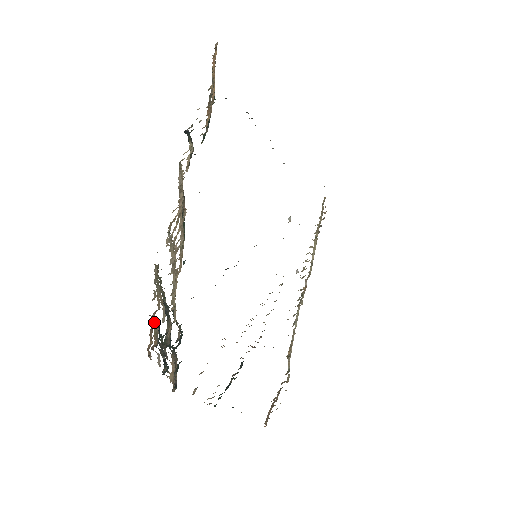
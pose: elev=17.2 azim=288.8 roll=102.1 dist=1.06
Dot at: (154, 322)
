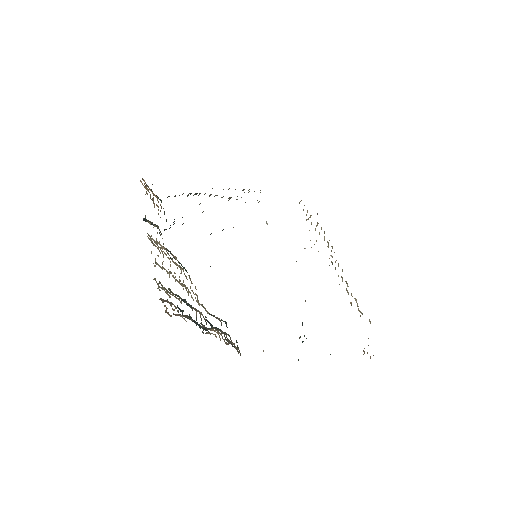
Dot at: (167, 302)
